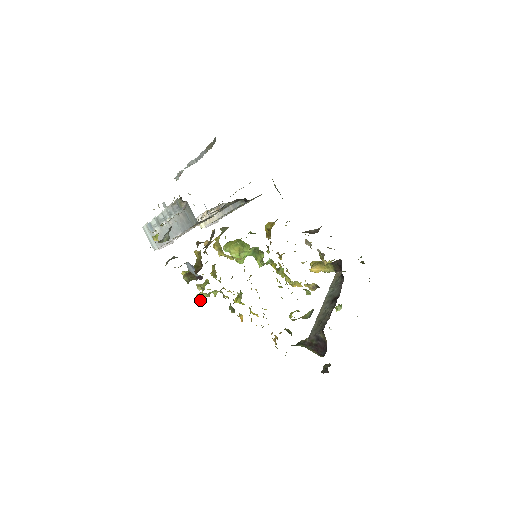
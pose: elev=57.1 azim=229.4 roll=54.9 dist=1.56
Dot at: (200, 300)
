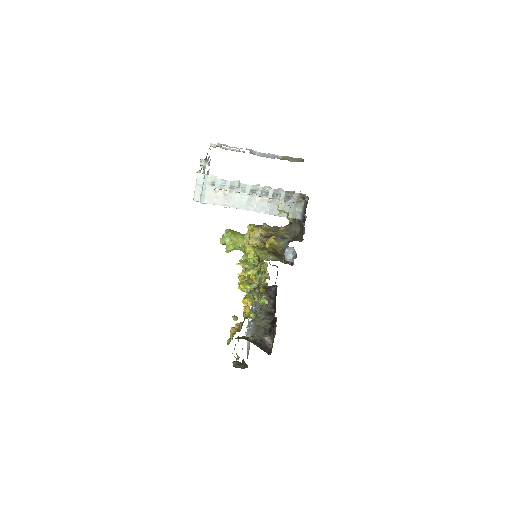
Dot at: (241, 274)
